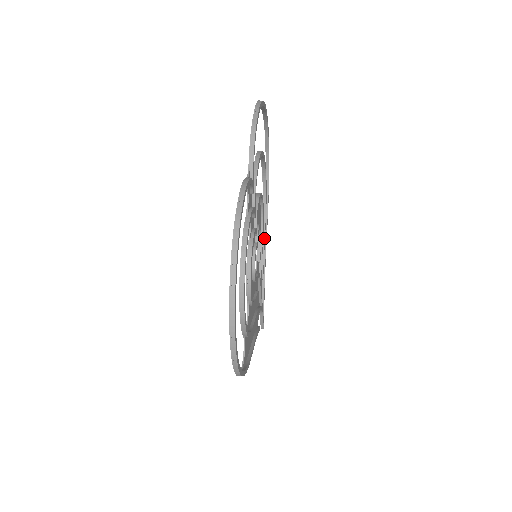
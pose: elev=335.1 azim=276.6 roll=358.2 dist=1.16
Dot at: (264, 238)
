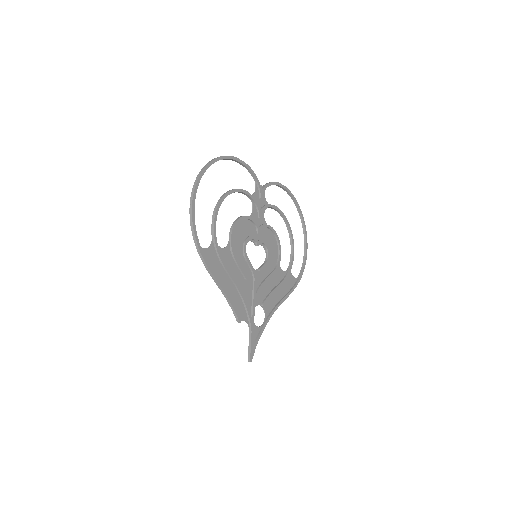
Dot at: (277, 286)
